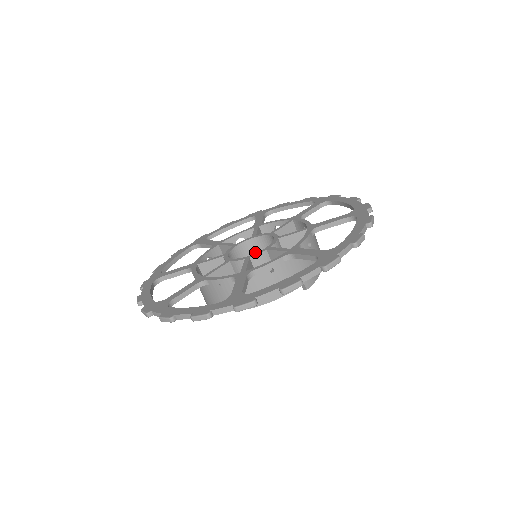
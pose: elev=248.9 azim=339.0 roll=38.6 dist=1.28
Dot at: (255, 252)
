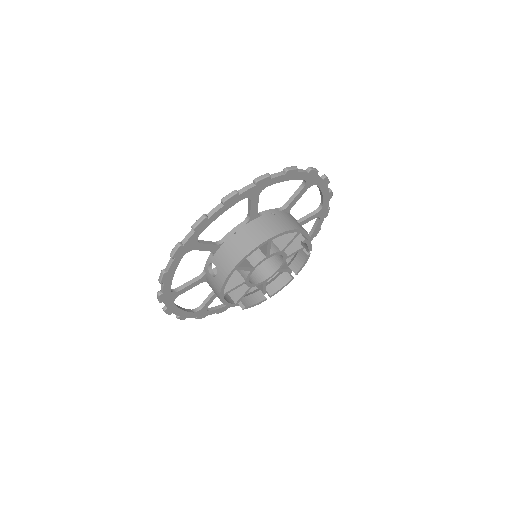
Dot at: (254, 271)
